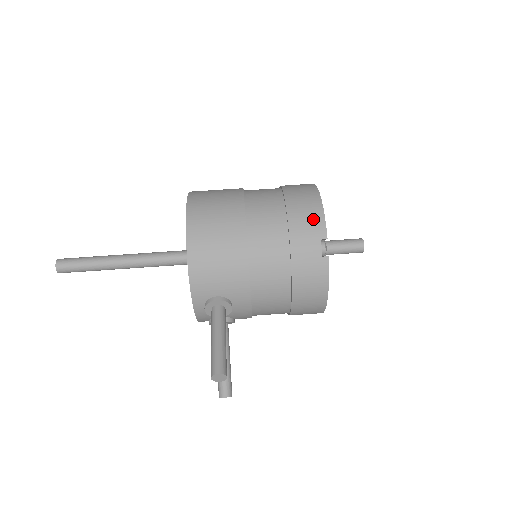
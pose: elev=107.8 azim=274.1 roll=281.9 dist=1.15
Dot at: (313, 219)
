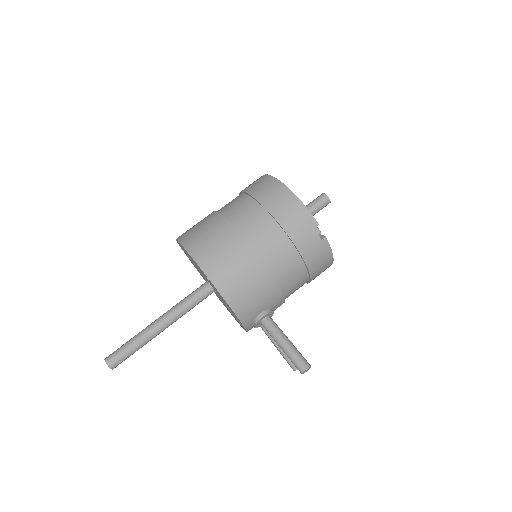
Dot at: (300, 216)
